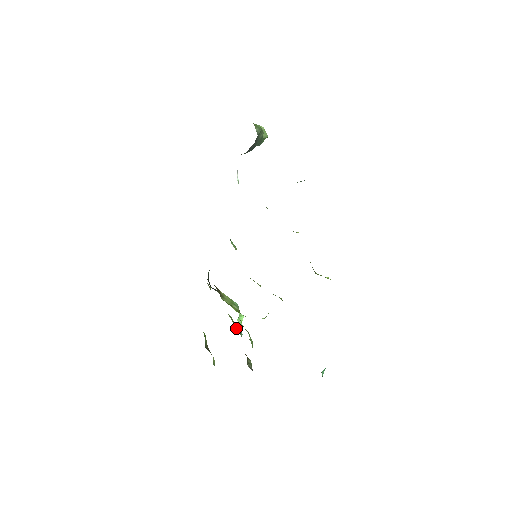
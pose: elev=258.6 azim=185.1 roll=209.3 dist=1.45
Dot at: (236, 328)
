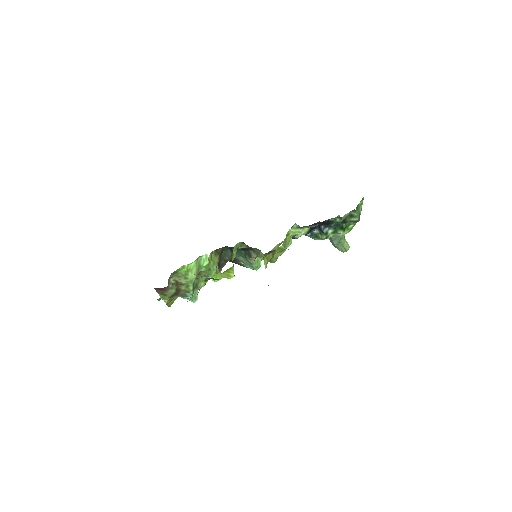
Dot at: (197, 283)
